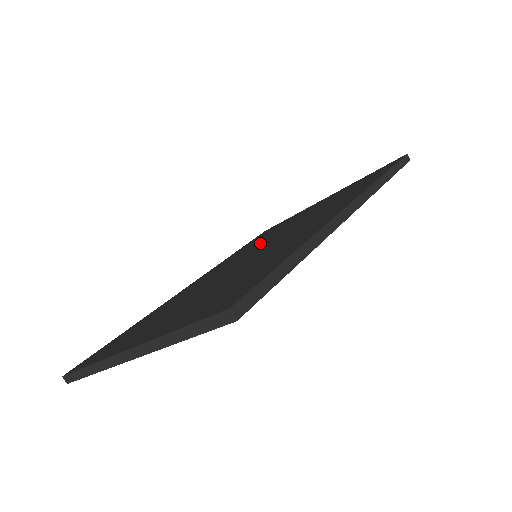
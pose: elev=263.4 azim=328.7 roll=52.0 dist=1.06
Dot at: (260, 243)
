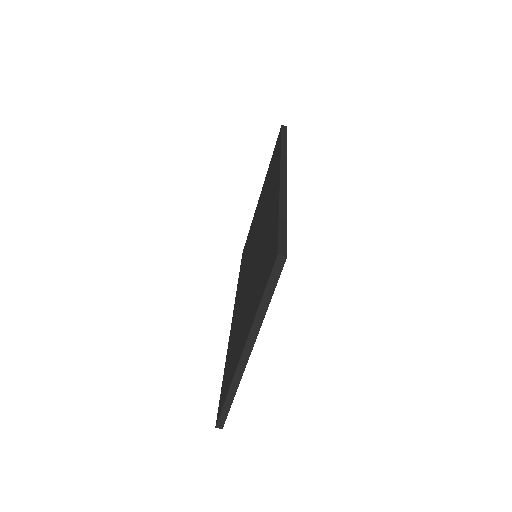
Dot at: occluded
